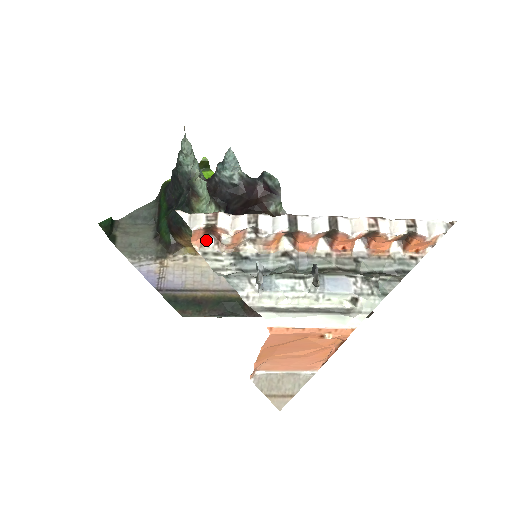
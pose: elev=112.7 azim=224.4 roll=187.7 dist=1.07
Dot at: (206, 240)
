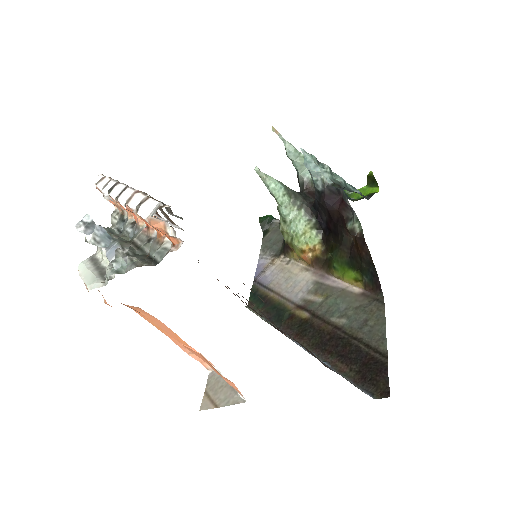
Dot at: occluded
